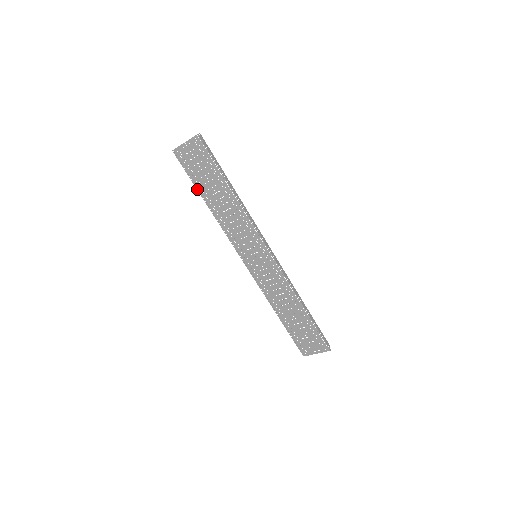
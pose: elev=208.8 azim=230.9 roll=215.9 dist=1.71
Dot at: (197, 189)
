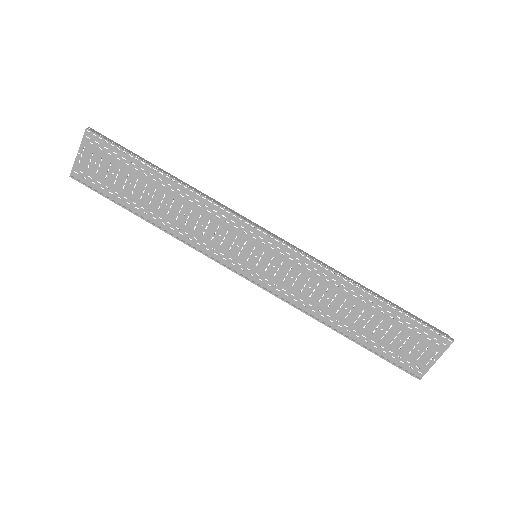
Dot at: (127, 209)
